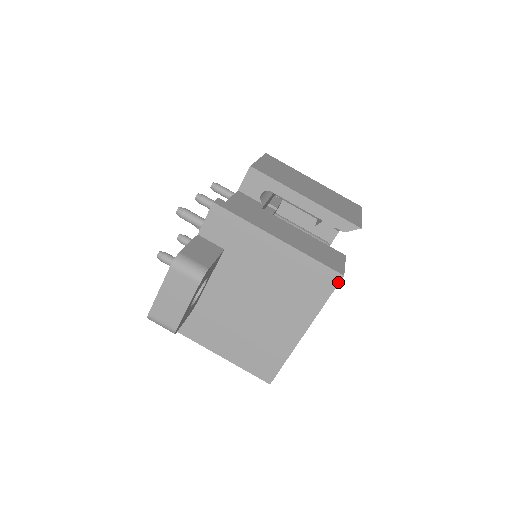
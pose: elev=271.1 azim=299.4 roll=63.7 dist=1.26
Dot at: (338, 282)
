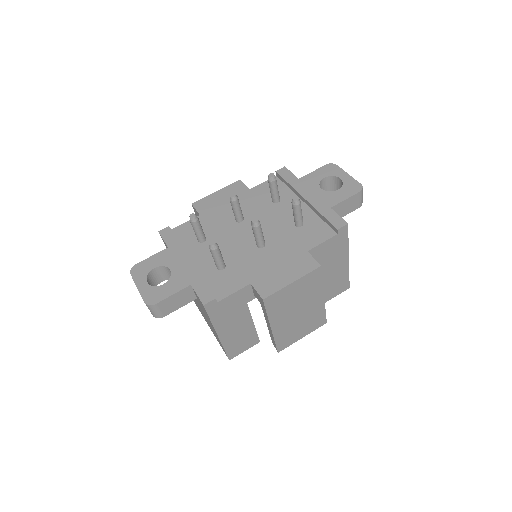
Dot at: (226, 355)
